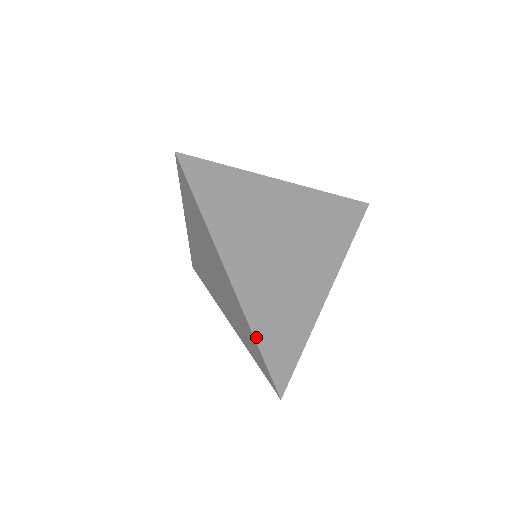
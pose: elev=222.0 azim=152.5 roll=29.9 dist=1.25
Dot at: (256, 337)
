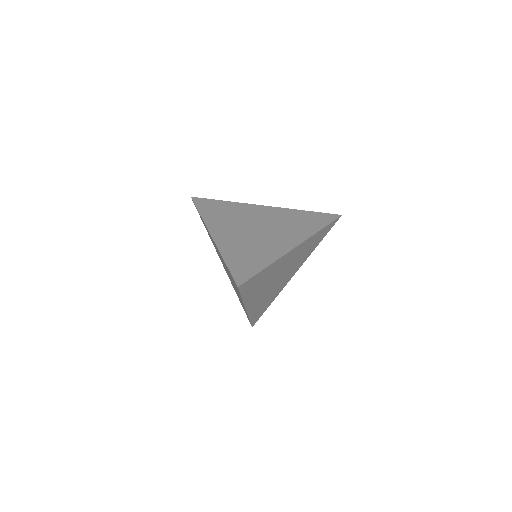
Dot at: (250, 318)
